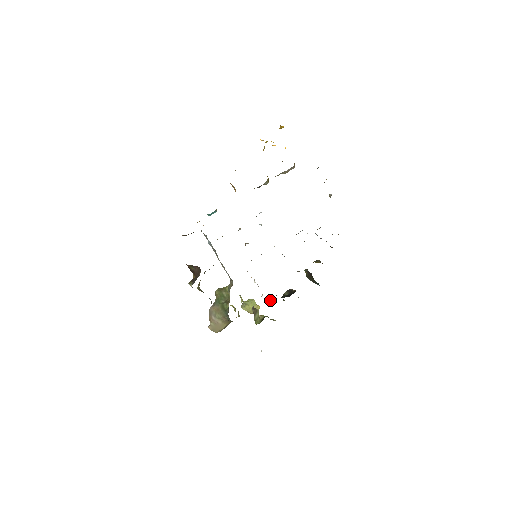
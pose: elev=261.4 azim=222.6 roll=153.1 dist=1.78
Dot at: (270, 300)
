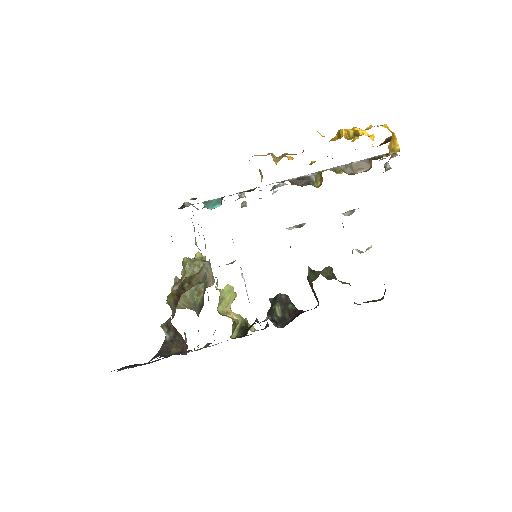
Dot at: (257, 320)
